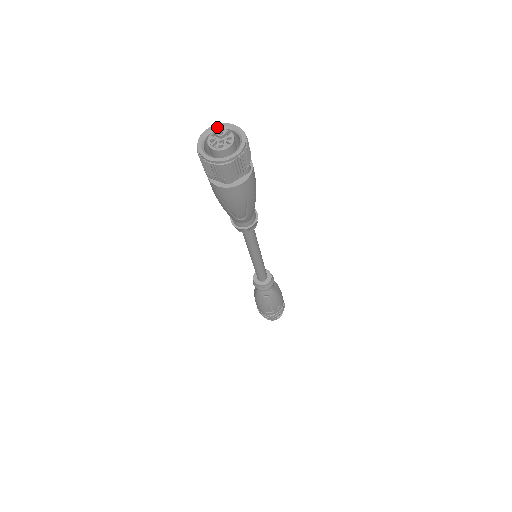
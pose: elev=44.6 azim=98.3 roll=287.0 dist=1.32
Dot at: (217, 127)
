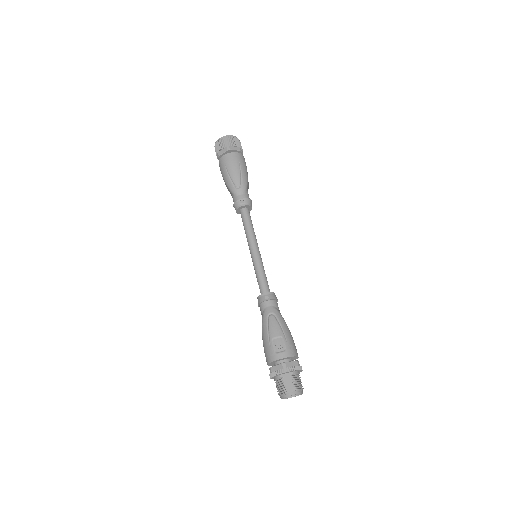
Dot at: occluded
